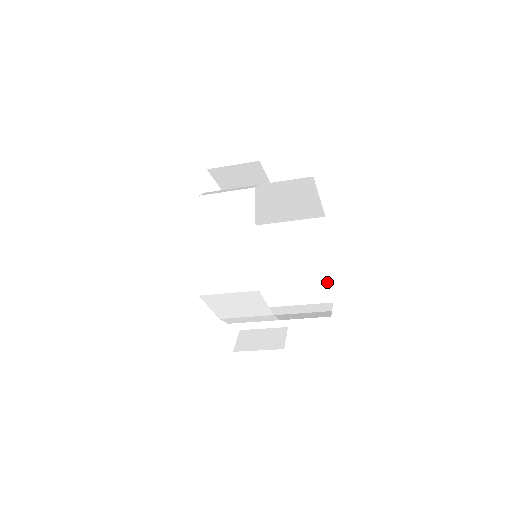
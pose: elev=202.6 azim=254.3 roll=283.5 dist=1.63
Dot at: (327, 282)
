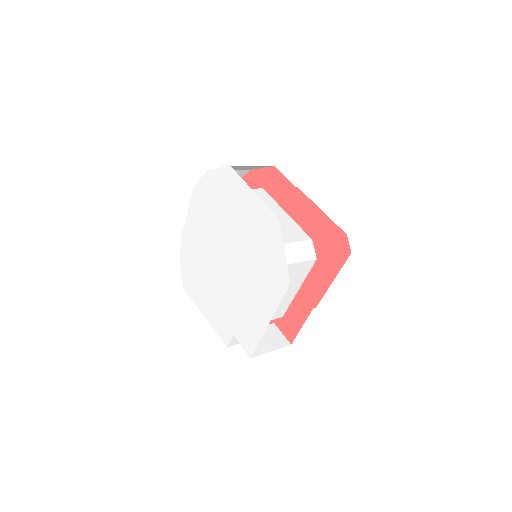
Dot at: occluded
